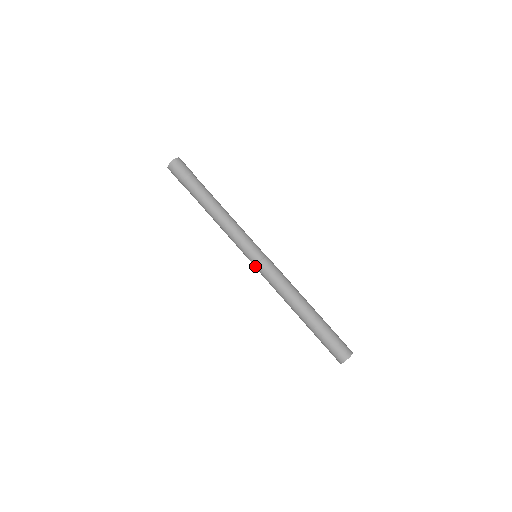
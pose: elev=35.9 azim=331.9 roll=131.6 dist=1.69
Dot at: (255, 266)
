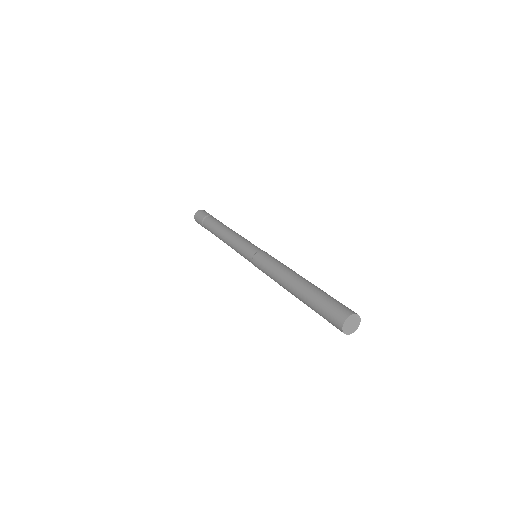
Dot at: (253, 264)
